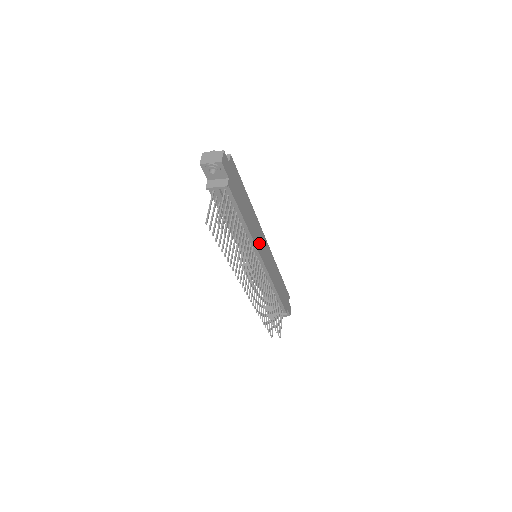
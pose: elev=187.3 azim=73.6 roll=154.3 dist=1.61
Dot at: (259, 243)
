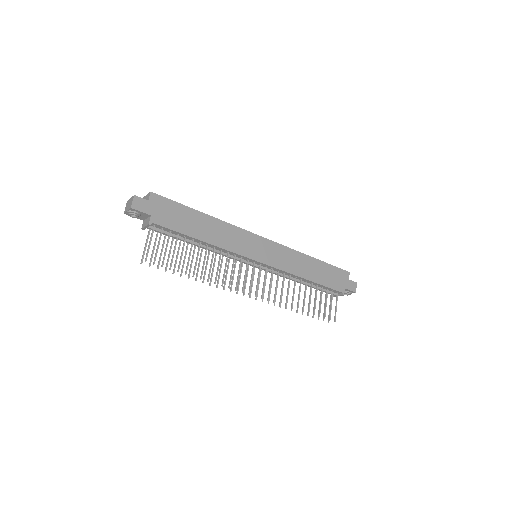
Dot at: (243, 247)
